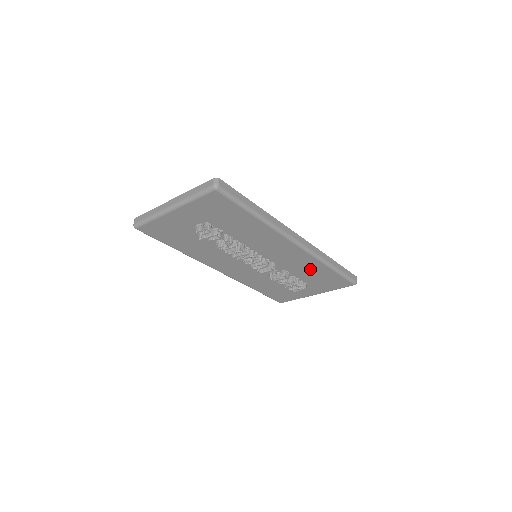
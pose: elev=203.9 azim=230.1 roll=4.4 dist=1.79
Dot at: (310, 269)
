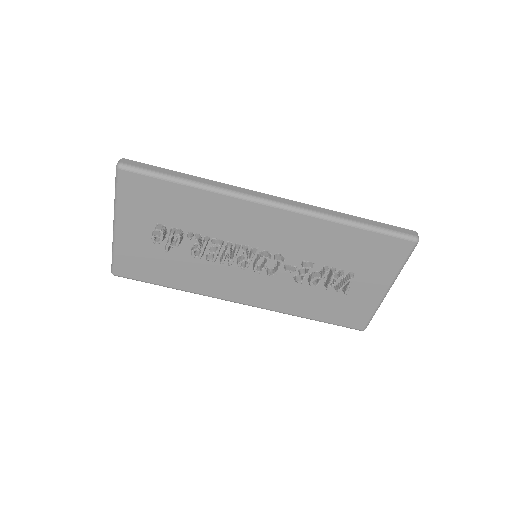
Dot at: (329, 242)
